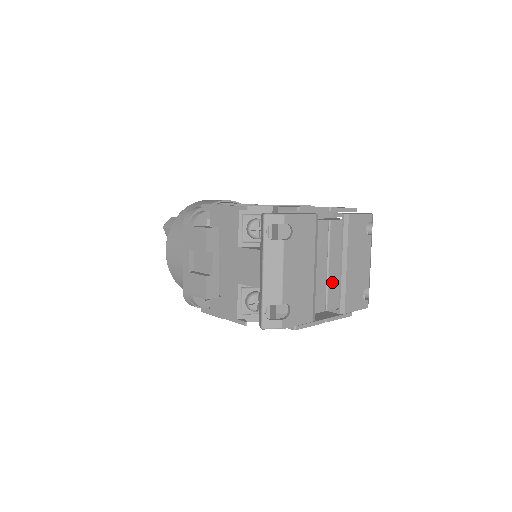
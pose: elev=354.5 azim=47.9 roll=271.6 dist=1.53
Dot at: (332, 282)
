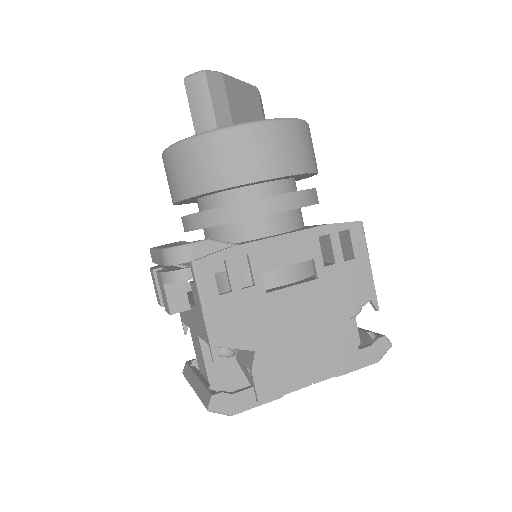
Dot at: occluded
